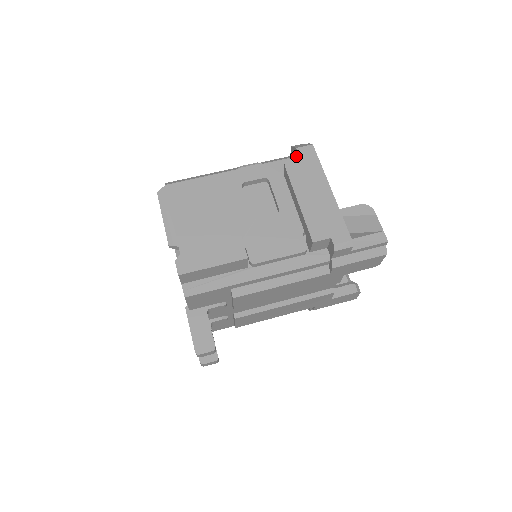
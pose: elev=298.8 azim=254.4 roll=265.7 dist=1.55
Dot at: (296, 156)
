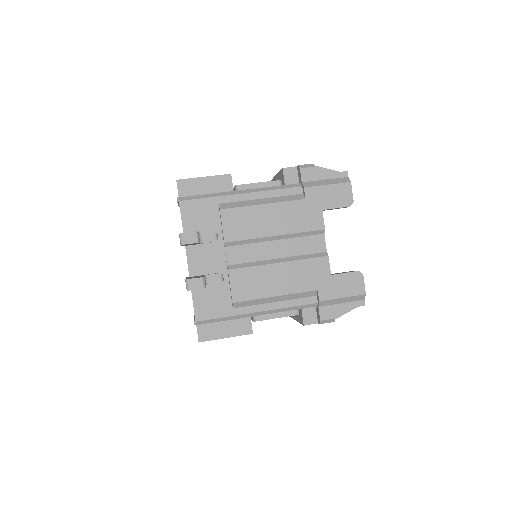
Dot at: occluded
